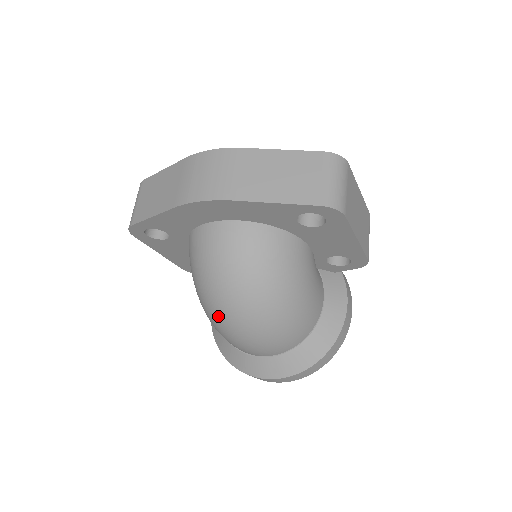
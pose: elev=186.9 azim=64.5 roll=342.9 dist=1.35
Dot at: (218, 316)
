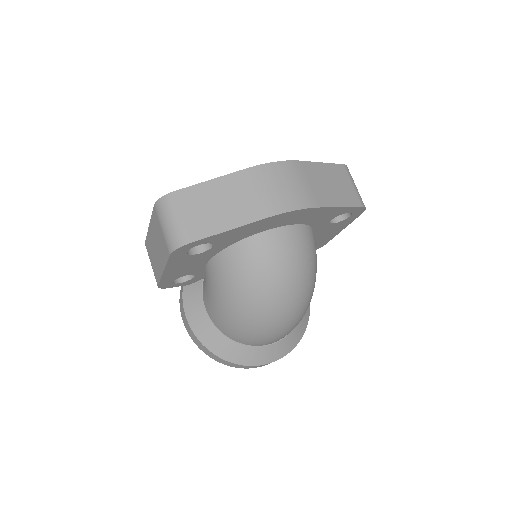
Dot at: (270, 315)
